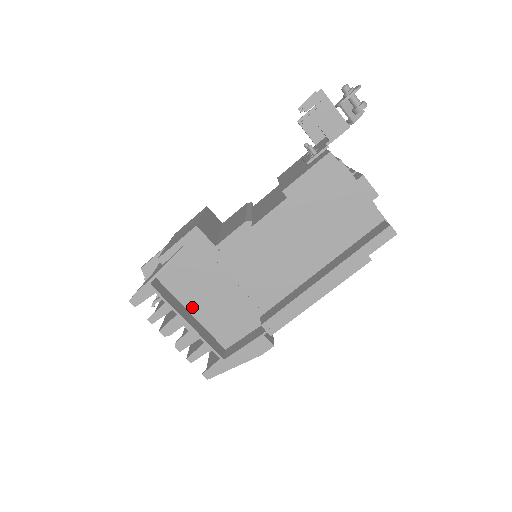
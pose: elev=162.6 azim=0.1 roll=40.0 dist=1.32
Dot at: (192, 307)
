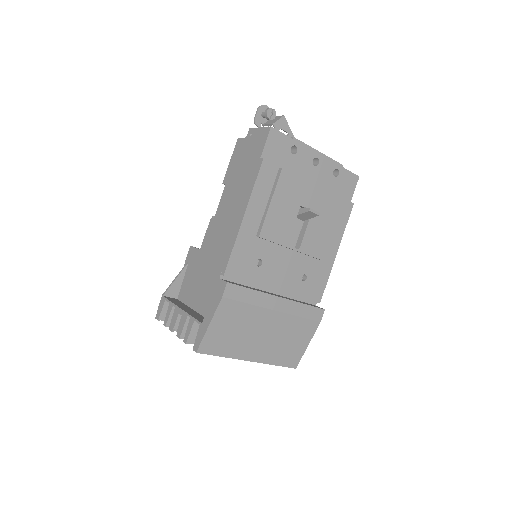
Dot at: (196, 305)
